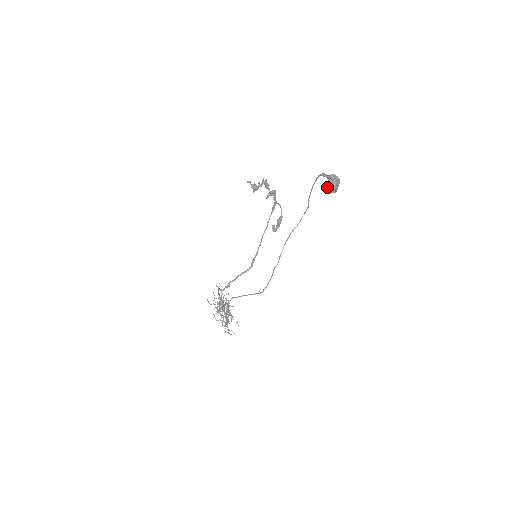
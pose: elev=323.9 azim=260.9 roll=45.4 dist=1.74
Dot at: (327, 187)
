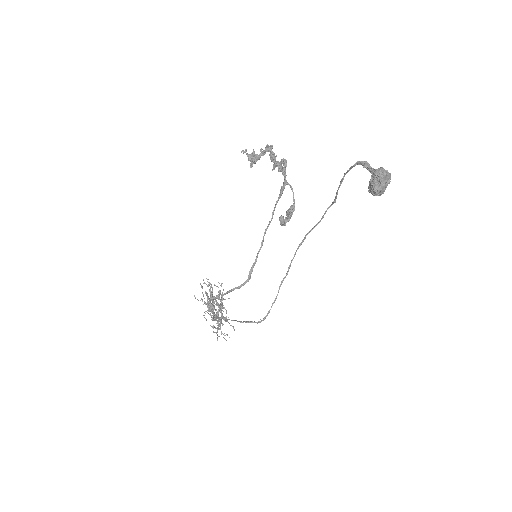
Dot at: (369, 186)
